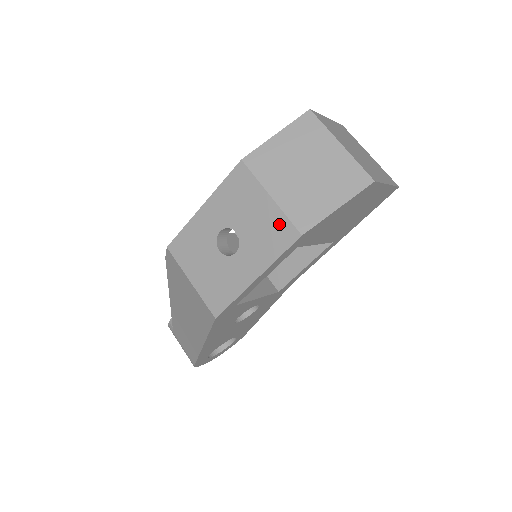
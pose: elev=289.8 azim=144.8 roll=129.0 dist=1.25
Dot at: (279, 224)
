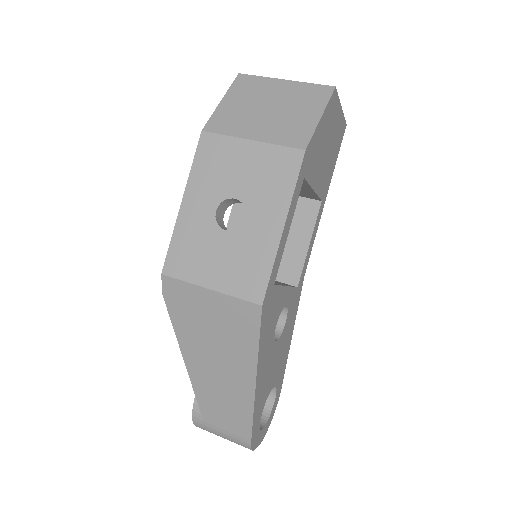
Dot at: (276, 157)
